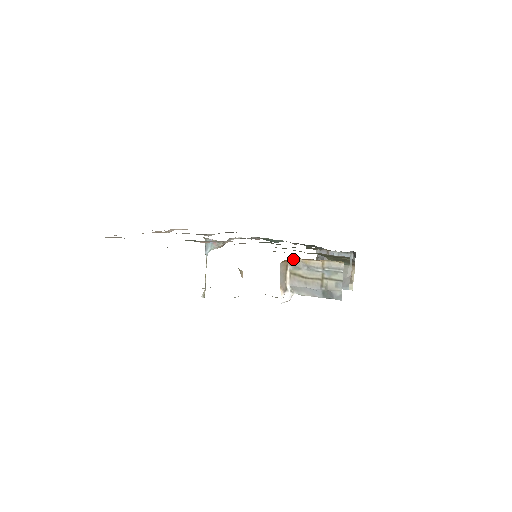
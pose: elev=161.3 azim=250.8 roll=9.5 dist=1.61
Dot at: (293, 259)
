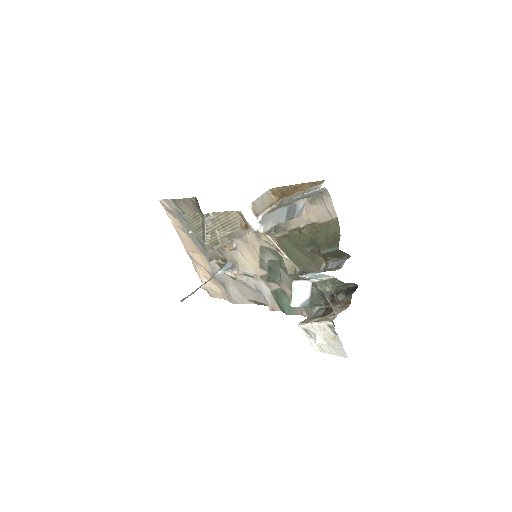
Dot at: (282, 199)
